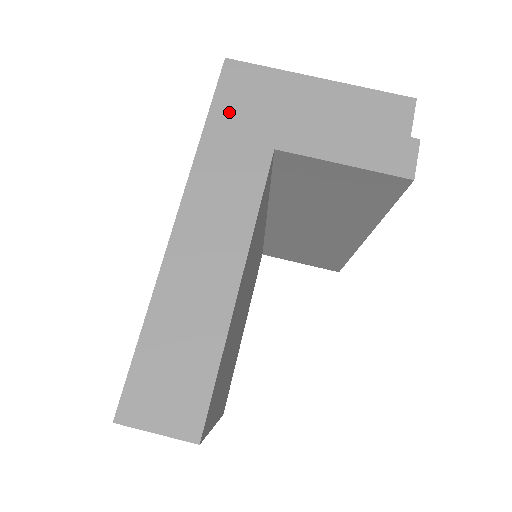
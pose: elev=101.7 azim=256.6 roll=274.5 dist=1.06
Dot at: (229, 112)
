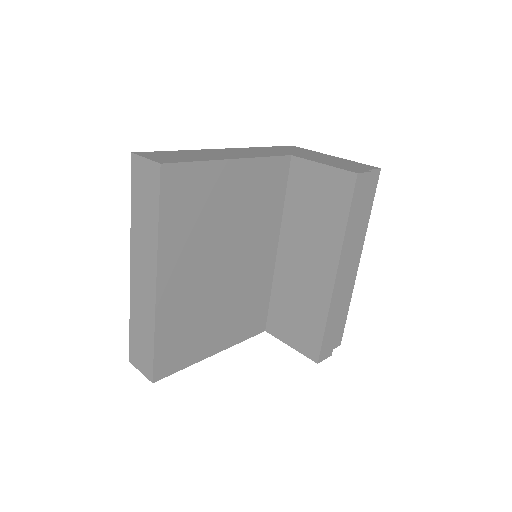
Dot at: (280, 149)
